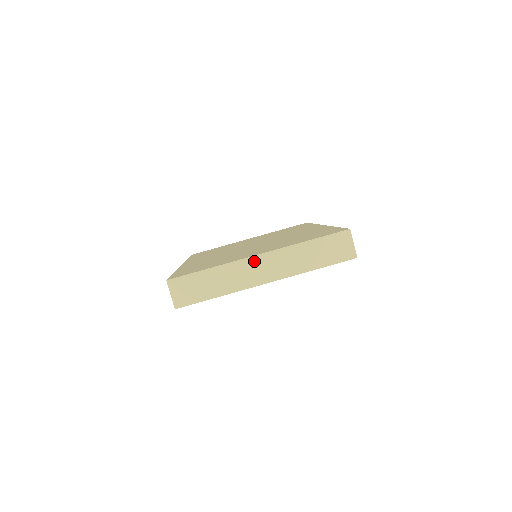
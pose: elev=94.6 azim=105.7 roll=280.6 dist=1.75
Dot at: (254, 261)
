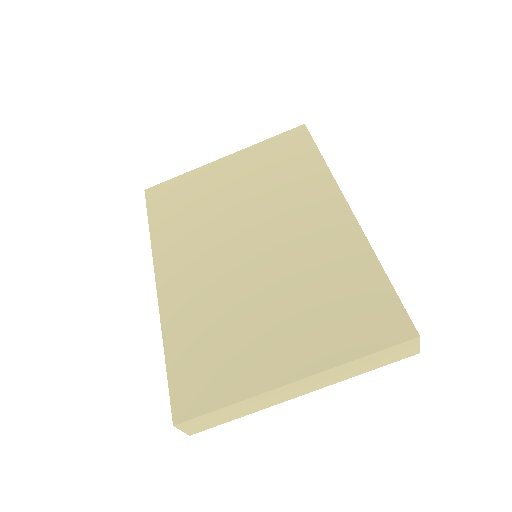
Dot at: (287, 387)
